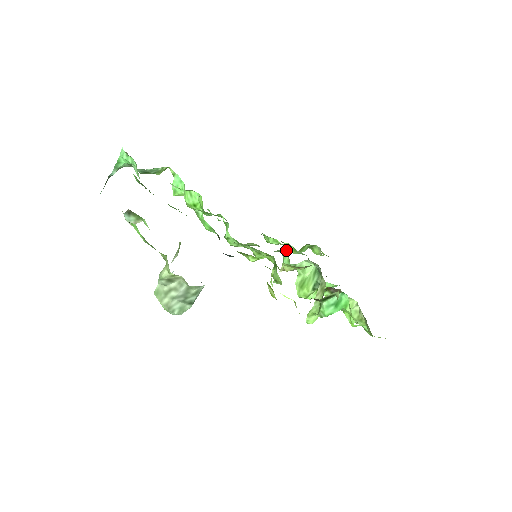
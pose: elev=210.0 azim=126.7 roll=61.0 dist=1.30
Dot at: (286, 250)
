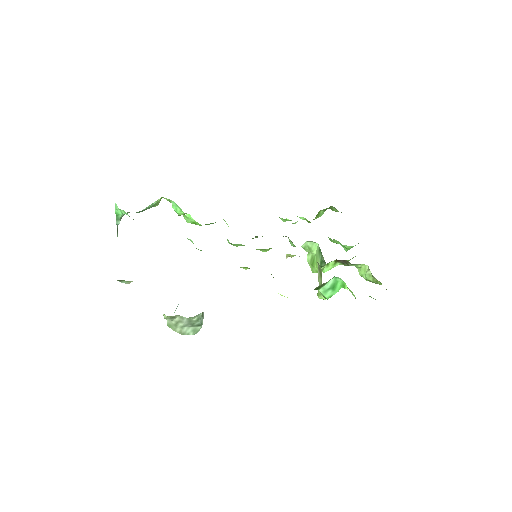
Dot at: occluded
